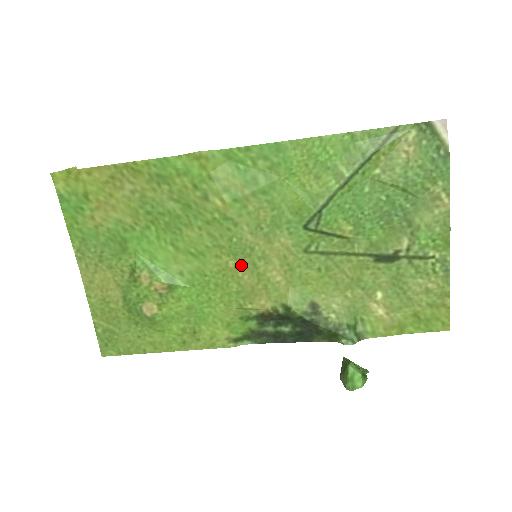
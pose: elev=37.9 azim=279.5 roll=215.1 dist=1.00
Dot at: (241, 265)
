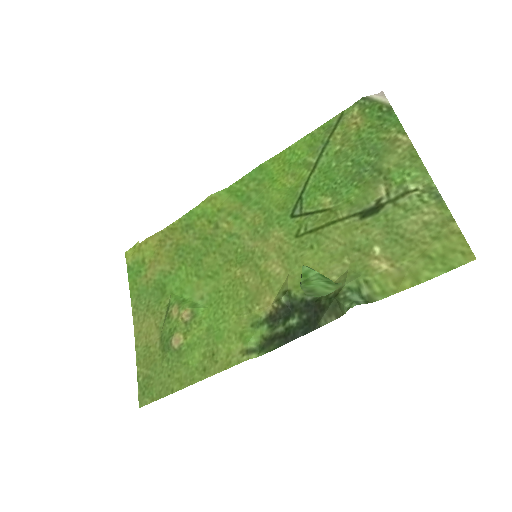
Dot at: (246, 270)
